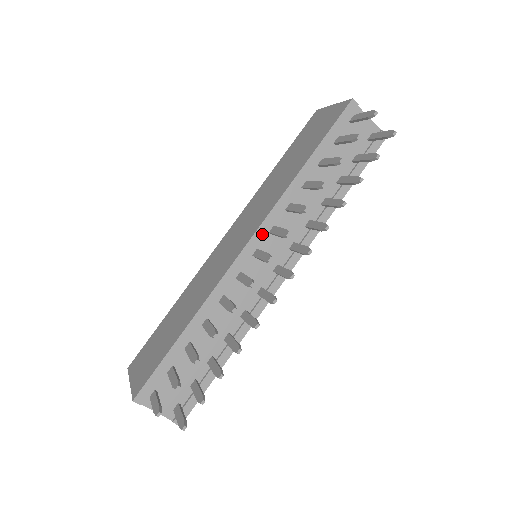
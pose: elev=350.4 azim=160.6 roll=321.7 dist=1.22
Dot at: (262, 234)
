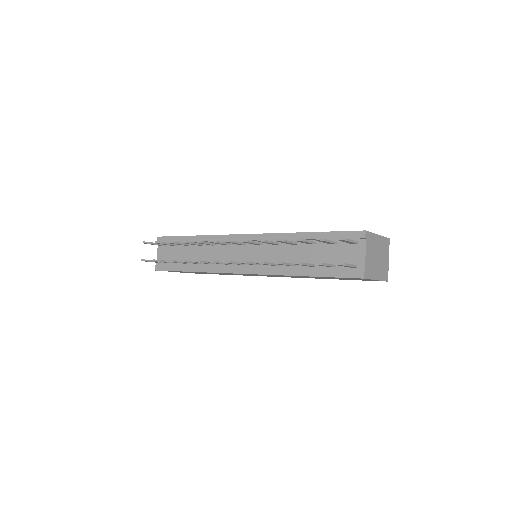
Dot at: (253, 239)
